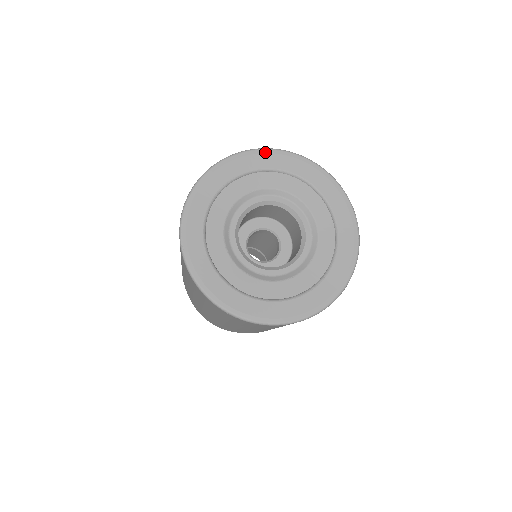
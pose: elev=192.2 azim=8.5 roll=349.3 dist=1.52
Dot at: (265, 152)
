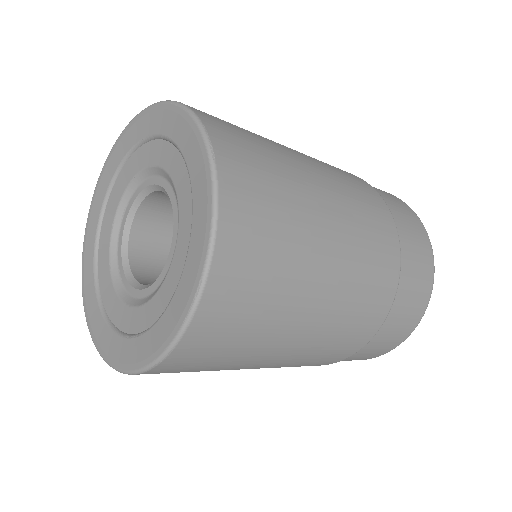
Dot at: (176, 110)
